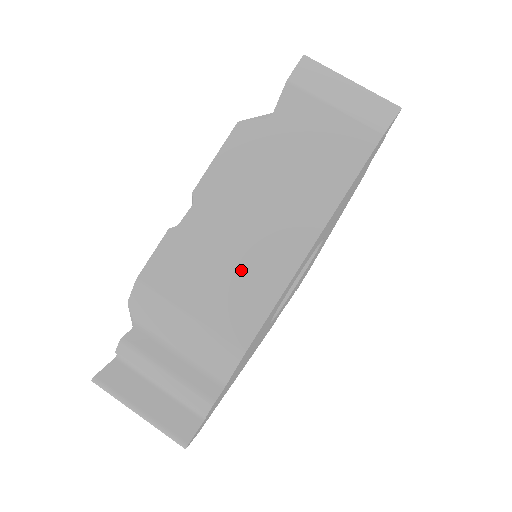
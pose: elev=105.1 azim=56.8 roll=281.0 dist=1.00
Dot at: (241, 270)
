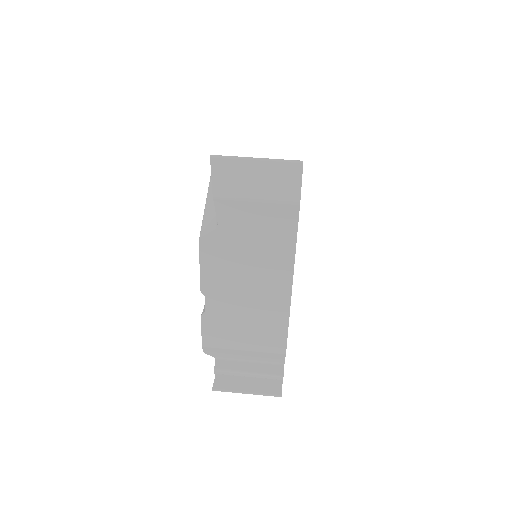
Dot at: (257, 318)
